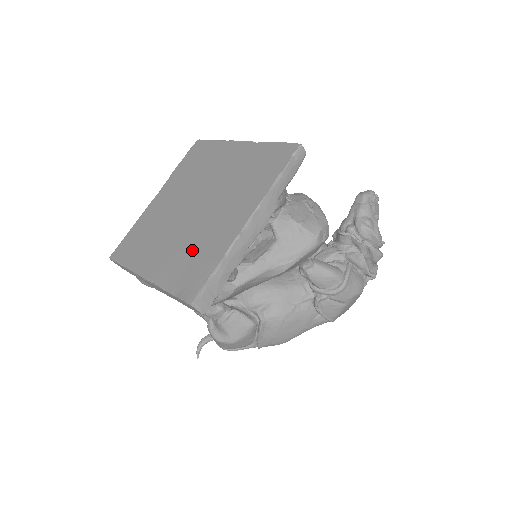
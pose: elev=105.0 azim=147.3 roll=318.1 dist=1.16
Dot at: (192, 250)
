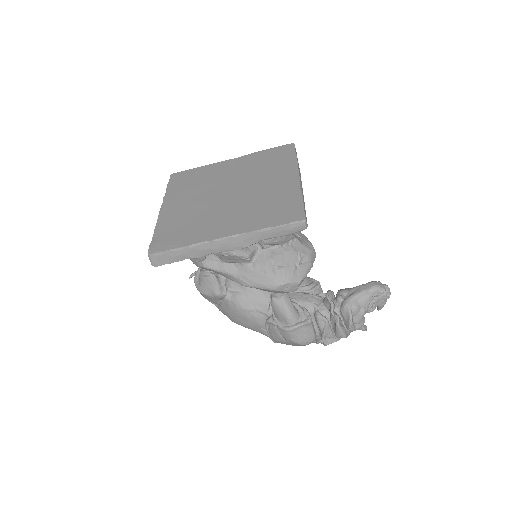
Dot at: (189, 221)
